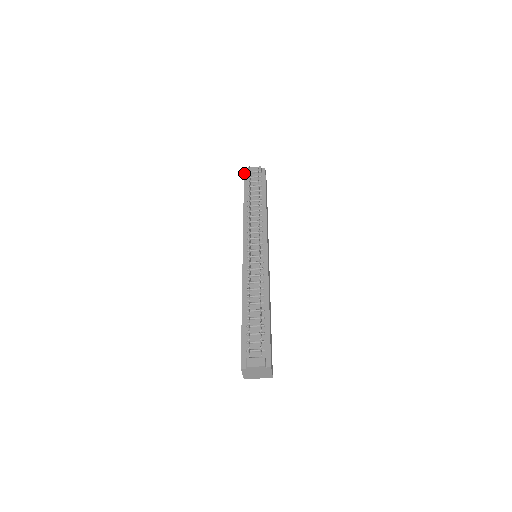
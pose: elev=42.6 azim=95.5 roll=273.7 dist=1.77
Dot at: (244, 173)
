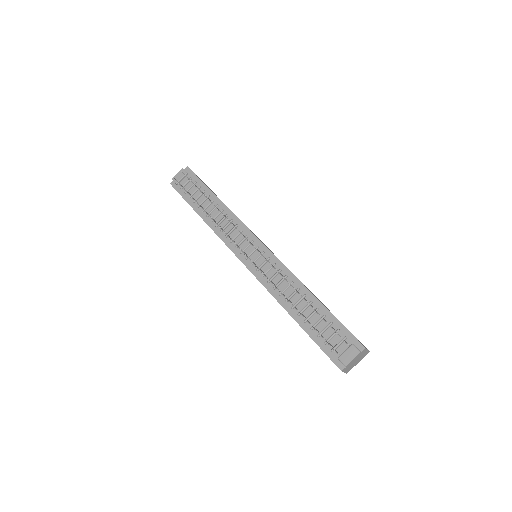
Dot at: (173, 187)
